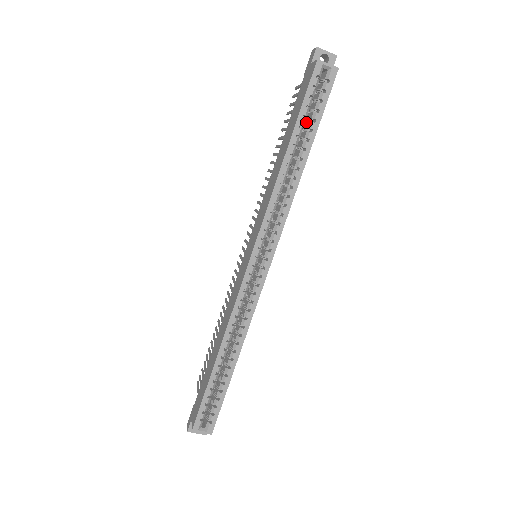
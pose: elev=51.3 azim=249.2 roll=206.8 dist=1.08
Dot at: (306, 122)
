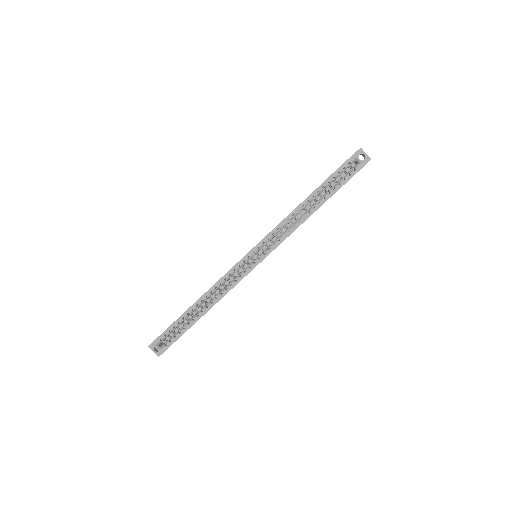
Dot at: (330, 188)
